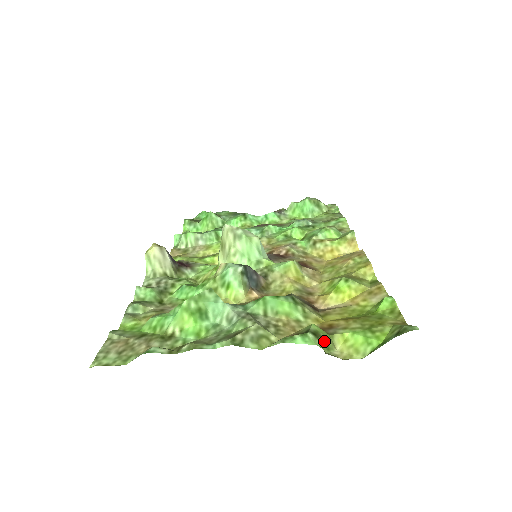
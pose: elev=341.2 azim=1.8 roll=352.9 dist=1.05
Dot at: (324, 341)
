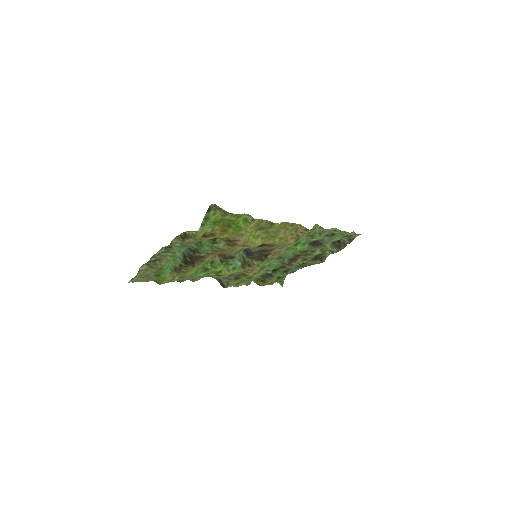
Dot at: occluded
